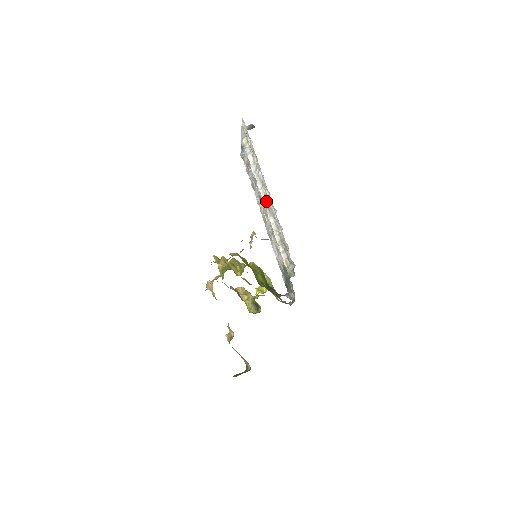
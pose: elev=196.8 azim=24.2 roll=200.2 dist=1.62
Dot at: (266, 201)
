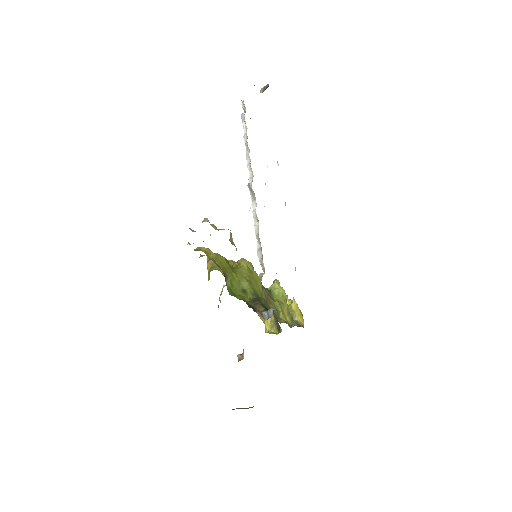
Dot at: (251, 180)
